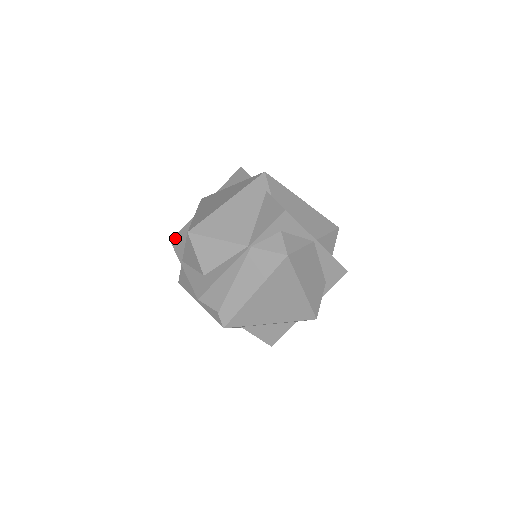
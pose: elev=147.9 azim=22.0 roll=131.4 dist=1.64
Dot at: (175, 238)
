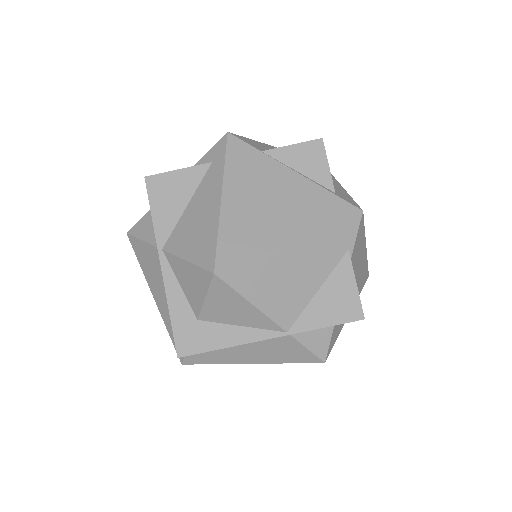
Dot at: (157, 180)
